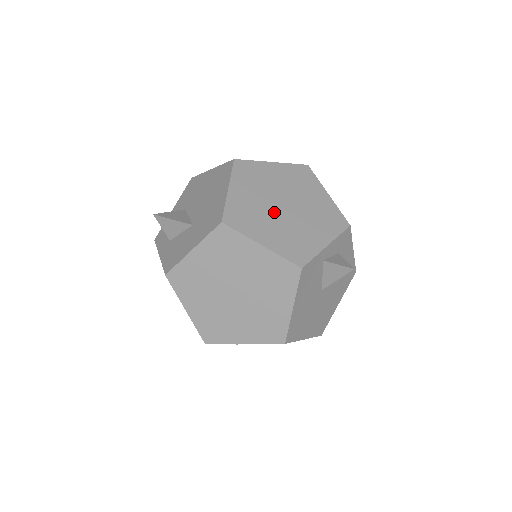
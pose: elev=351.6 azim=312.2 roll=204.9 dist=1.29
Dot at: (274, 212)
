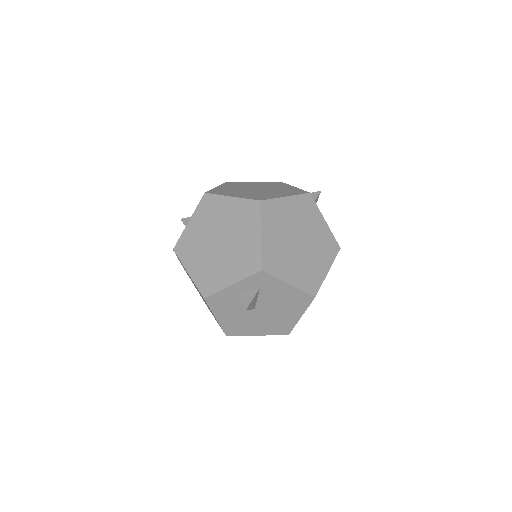
Dot at: (209, 247)
